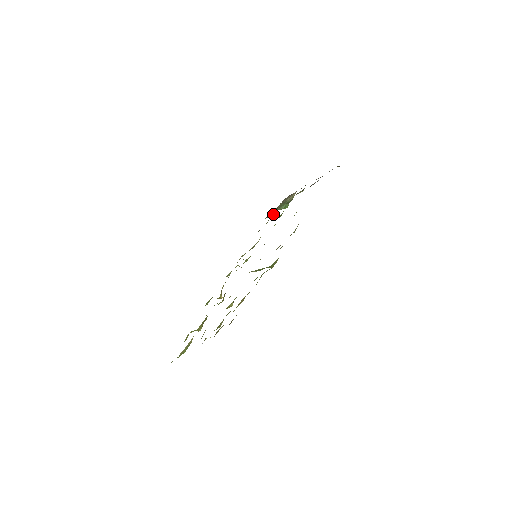
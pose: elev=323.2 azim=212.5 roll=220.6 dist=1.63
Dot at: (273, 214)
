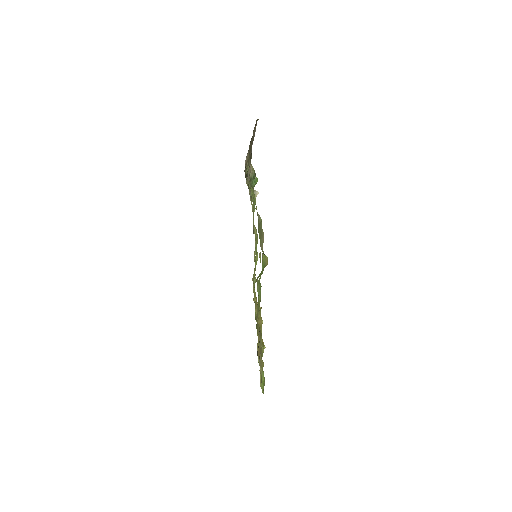
Dot at: occluded
